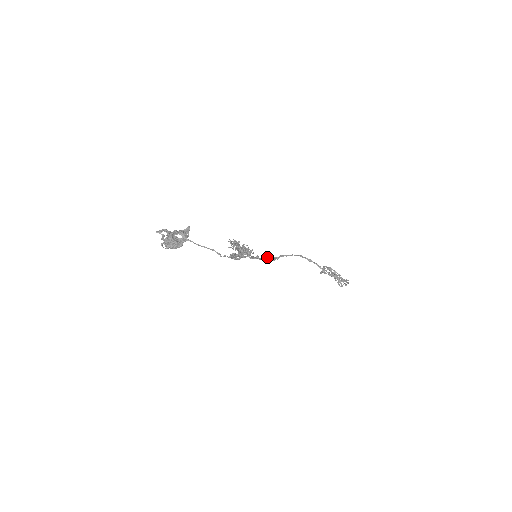
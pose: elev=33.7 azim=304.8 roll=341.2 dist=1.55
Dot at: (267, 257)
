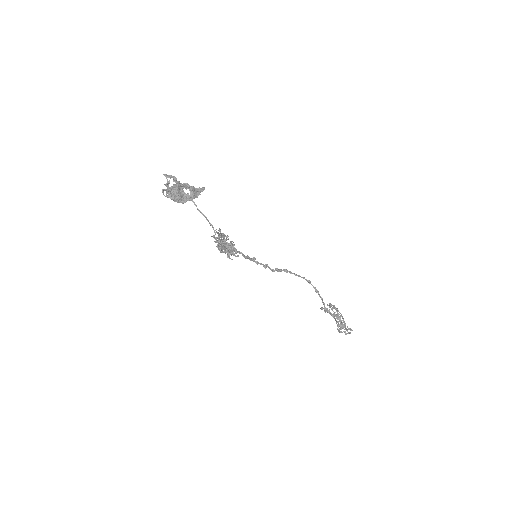
Dot at: (266, 264)
